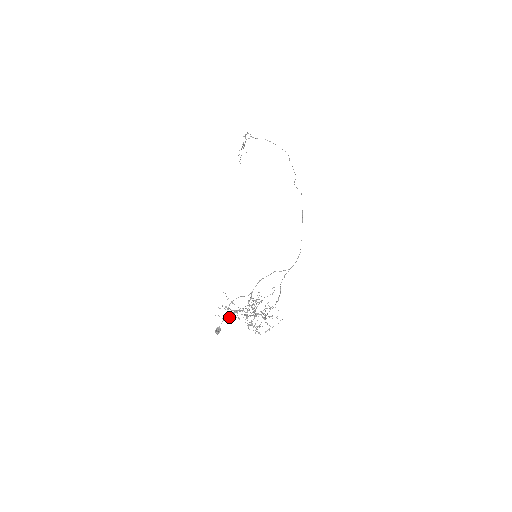
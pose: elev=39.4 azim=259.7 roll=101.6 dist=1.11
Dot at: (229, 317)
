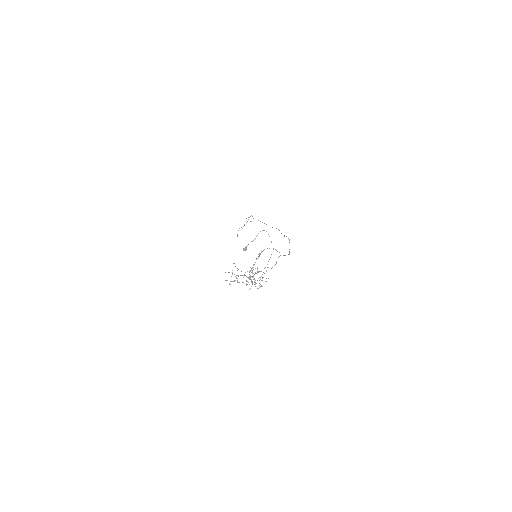
Dot at: (231, 281)
